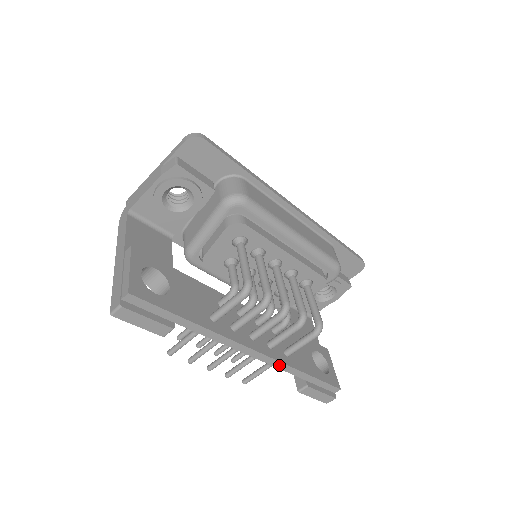
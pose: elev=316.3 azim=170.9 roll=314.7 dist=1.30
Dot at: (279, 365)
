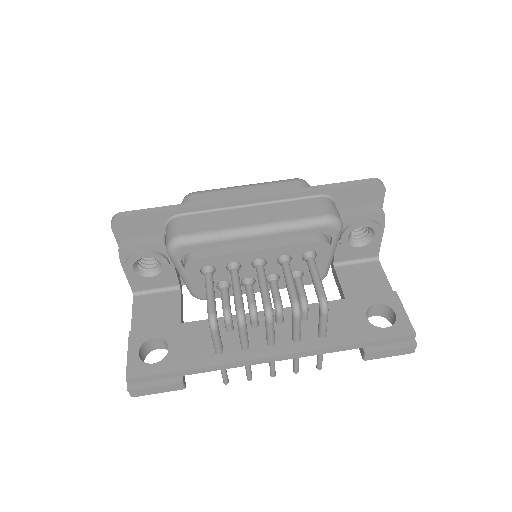
Dot at: (315, 353)
